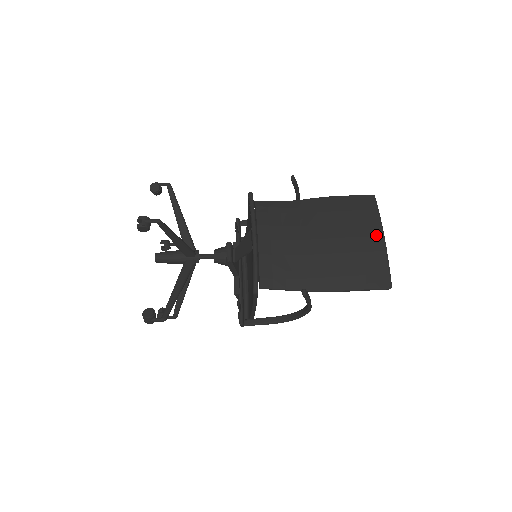
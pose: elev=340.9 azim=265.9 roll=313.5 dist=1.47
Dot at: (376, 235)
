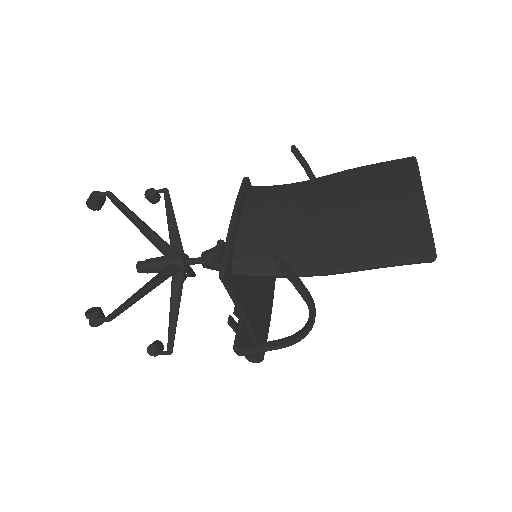
Dot at: (409, 193)
